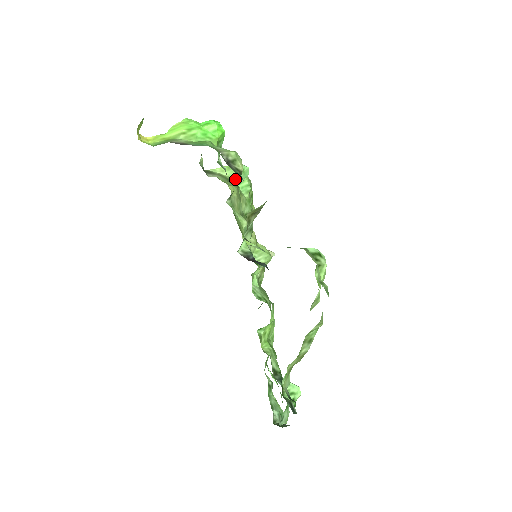
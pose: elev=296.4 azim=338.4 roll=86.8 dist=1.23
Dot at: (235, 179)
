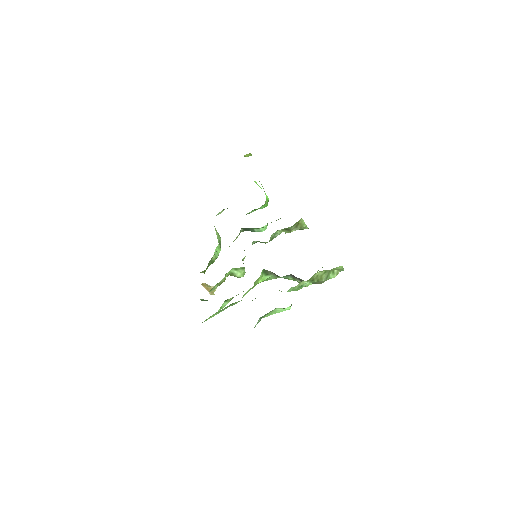
Dot at: occluded
